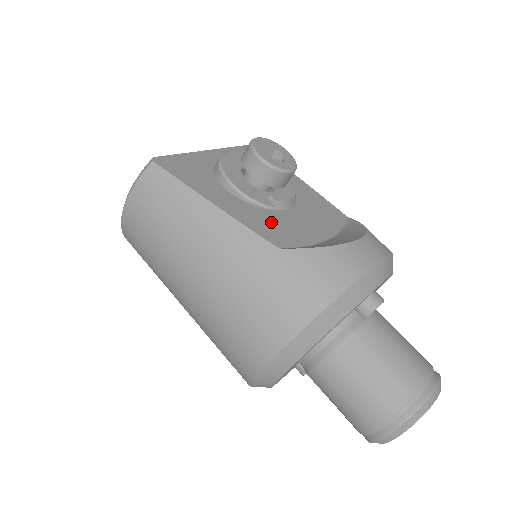
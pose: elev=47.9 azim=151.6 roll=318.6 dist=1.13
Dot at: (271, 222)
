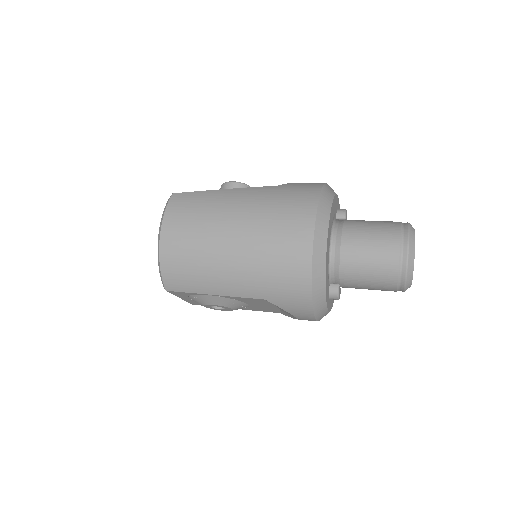
Dot at: occluded
